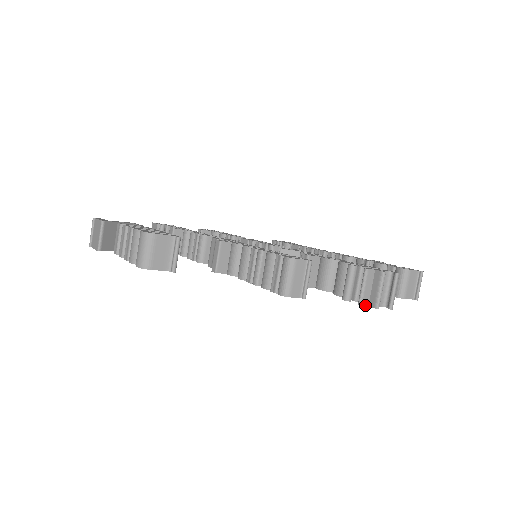
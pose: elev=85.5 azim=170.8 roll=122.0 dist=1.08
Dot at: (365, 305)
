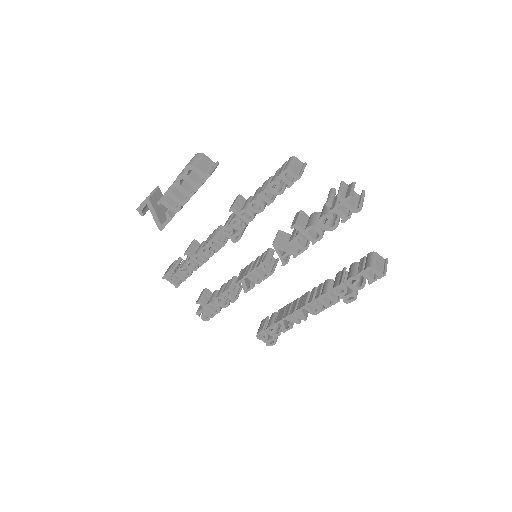
Dot at: (342, 197)
